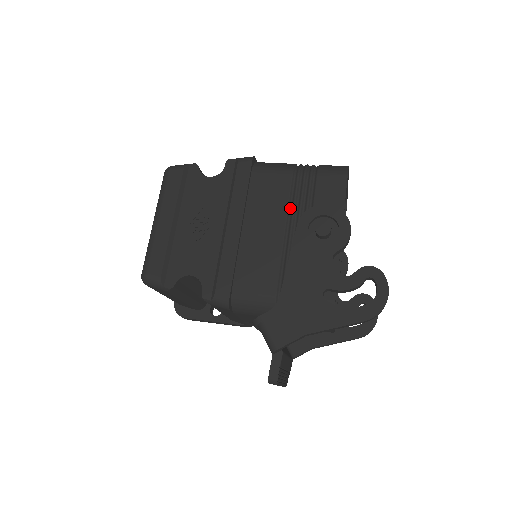
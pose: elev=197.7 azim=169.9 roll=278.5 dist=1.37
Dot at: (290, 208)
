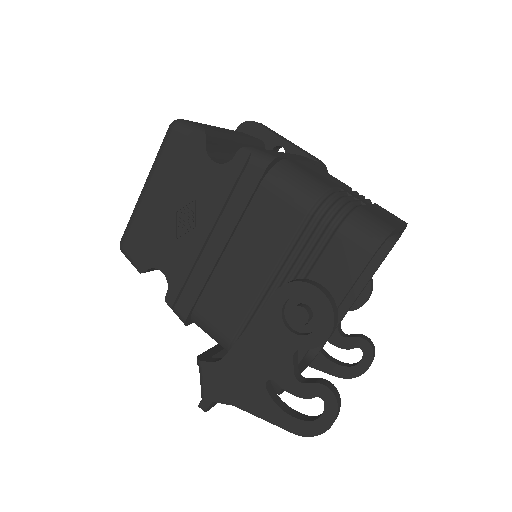
Dot at: (285, 256)
